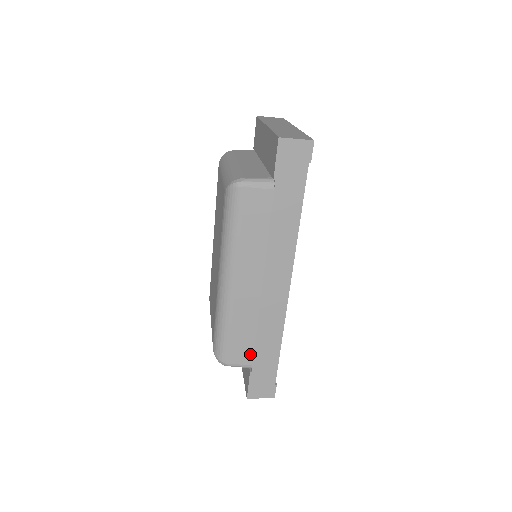
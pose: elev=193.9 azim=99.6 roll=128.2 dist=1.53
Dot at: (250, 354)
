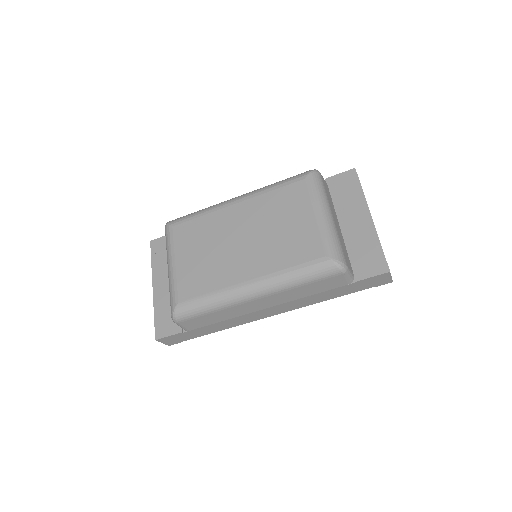
Dot at: (198, 326)
